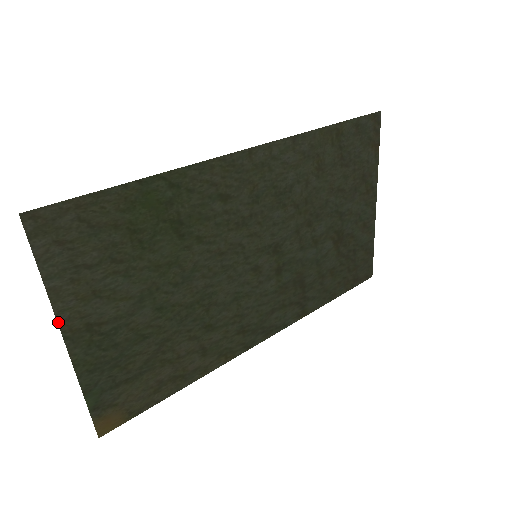
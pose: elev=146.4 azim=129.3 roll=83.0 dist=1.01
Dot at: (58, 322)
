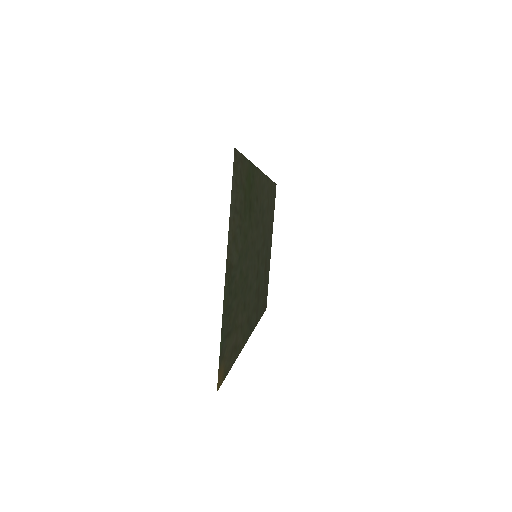
Dot at: (227, 251)
